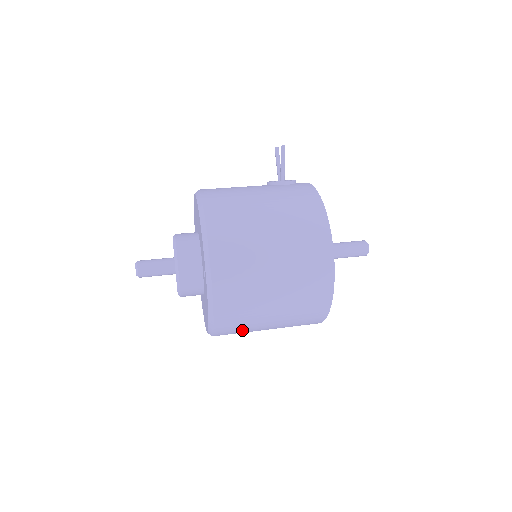
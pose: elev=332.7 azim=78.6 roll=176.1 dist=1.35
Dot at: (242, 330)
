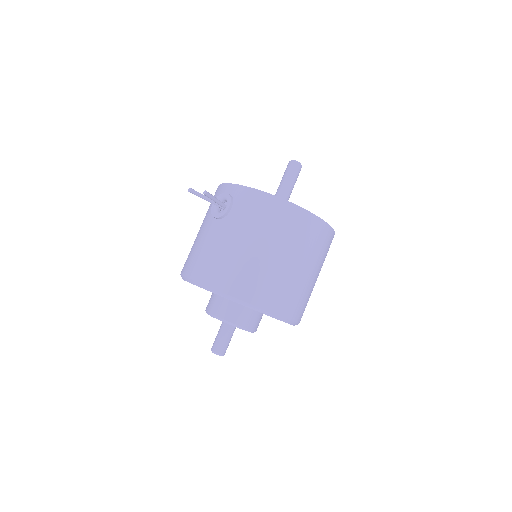
Dot at: occluded
